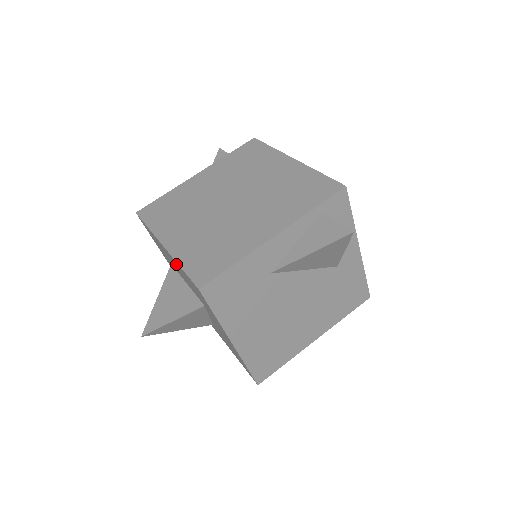
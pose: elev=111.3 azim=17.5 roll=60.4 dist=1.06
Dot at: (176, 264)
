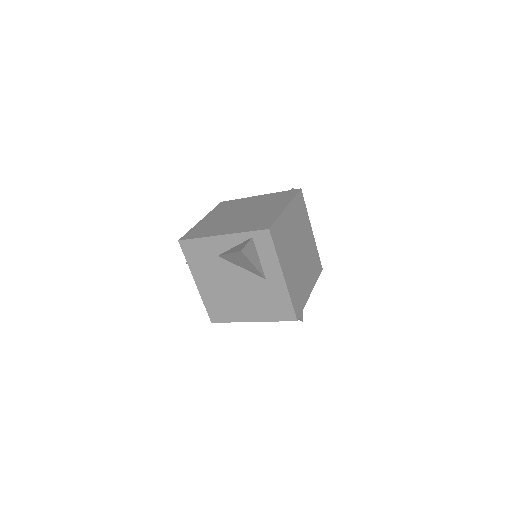
Dot at: occluded
